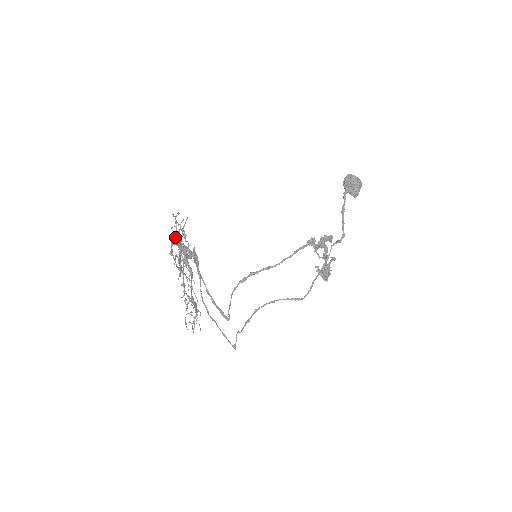
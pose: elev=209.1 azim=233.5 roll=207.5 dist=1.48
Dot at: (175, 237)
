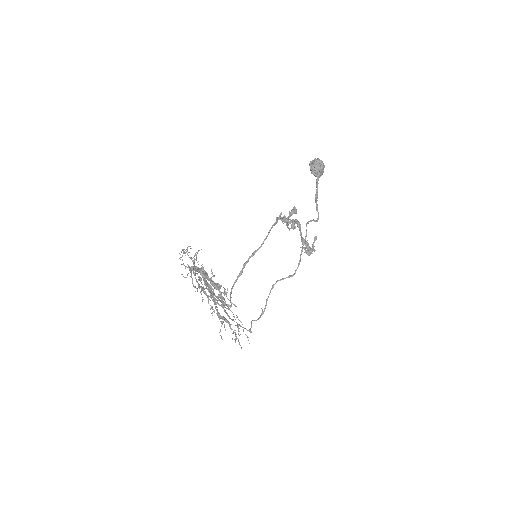
Dot at: (195, 271)
